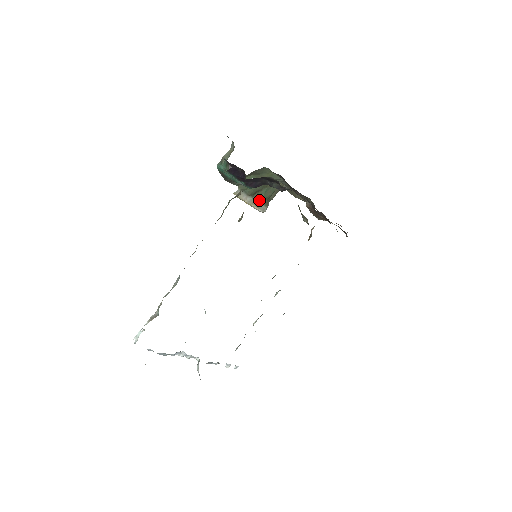
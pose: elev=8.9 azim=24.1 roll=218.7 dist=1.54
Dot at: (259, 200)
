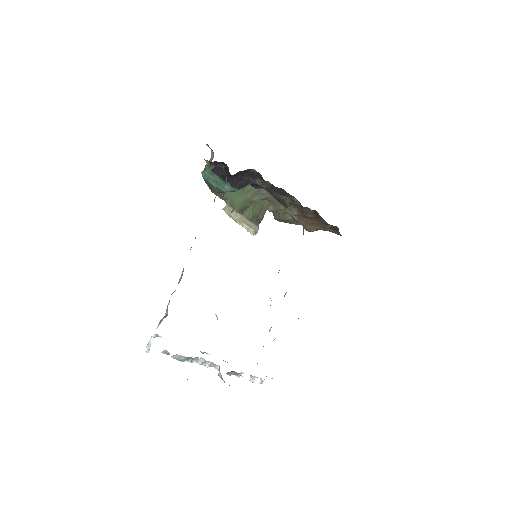
Dot at: (248, 218)
